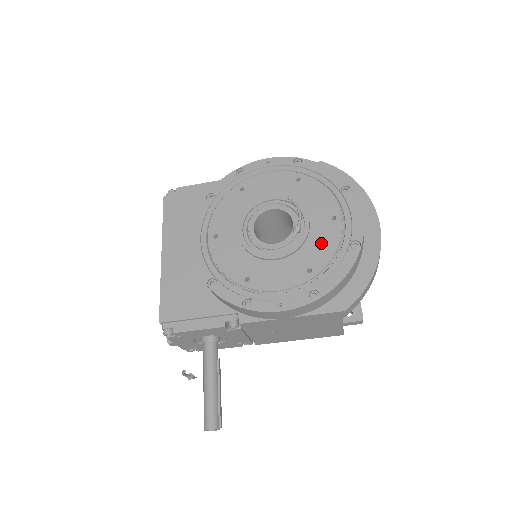
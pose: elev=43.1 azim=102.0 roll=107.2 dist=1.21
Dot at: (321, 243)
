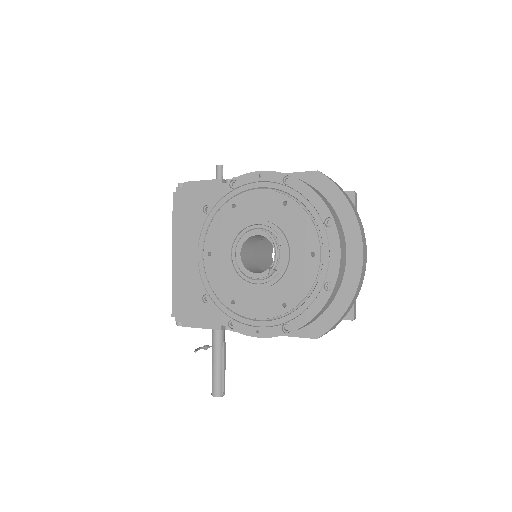
Dot at: (298, 279)
